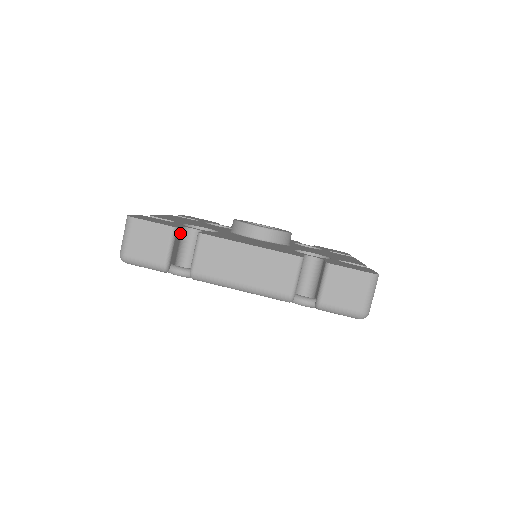
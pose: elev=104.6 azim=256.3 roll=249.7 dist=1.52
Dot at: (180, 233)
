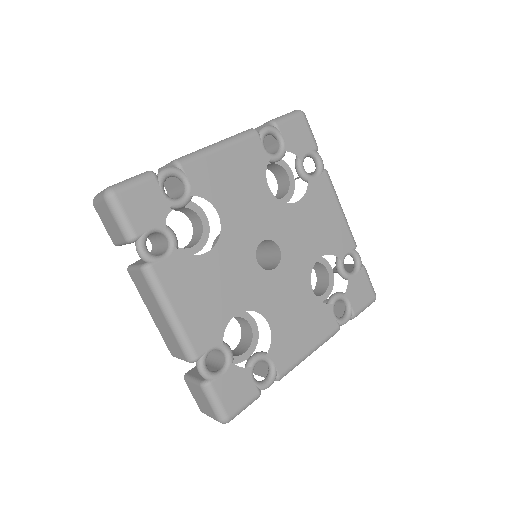
Dot at: occluded
